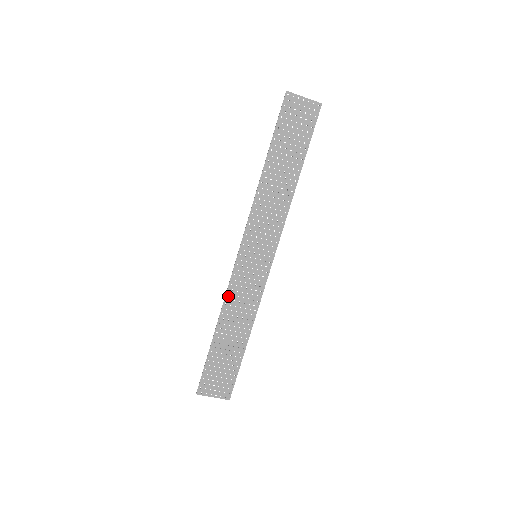
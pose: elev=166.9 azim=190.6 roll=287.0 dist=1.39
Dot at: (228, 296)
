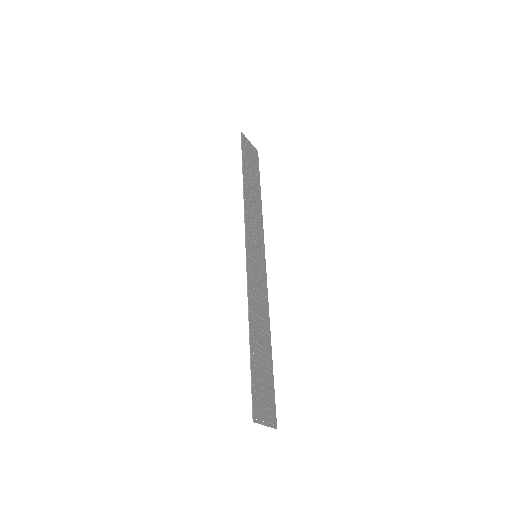
Dot at: (249, 292)
